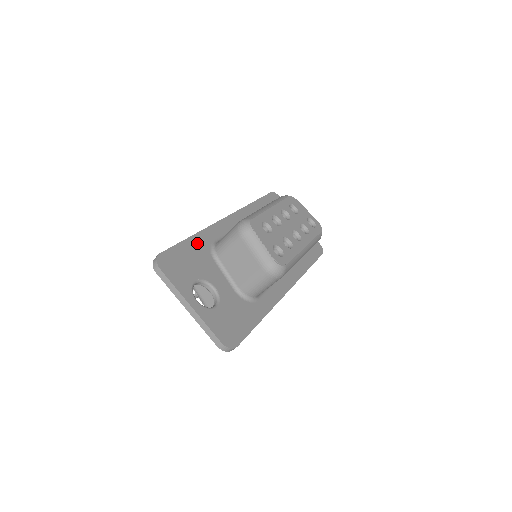
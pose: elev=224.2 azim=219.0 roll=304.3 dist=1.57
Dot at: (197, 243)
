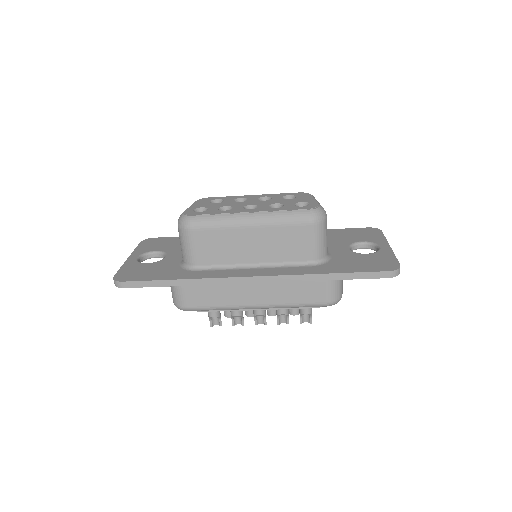
Dot at: occluded
